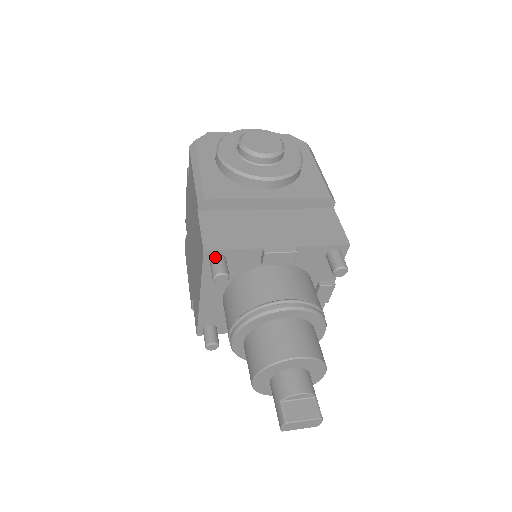
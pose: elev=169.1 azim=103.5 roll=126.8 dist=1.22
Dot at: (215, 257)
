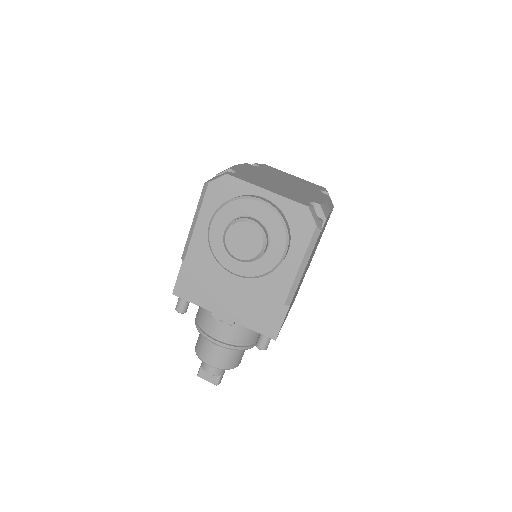
Dot at: (180, 298)
